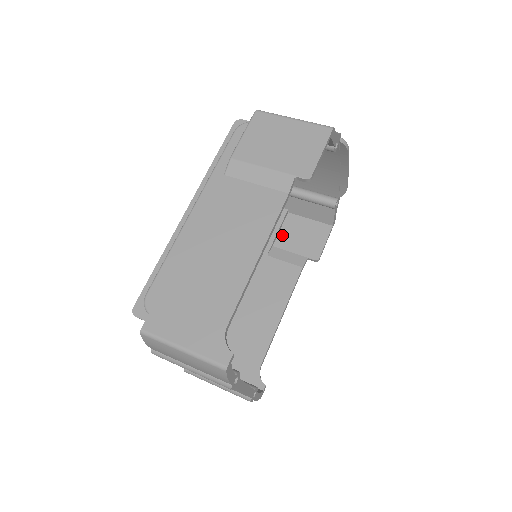
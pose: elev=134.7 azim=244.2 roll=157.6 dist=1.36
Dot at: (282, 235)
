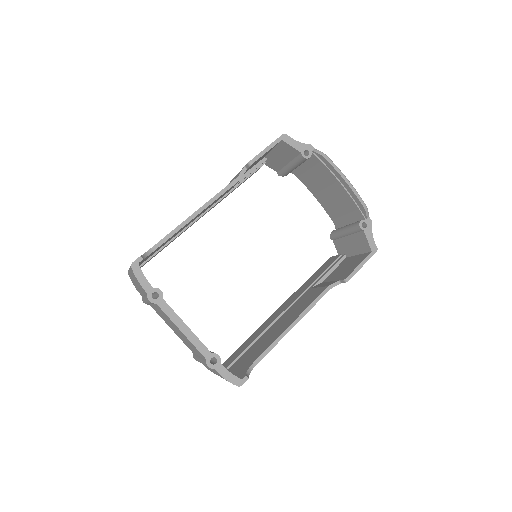
Dot at: (332, 273)
